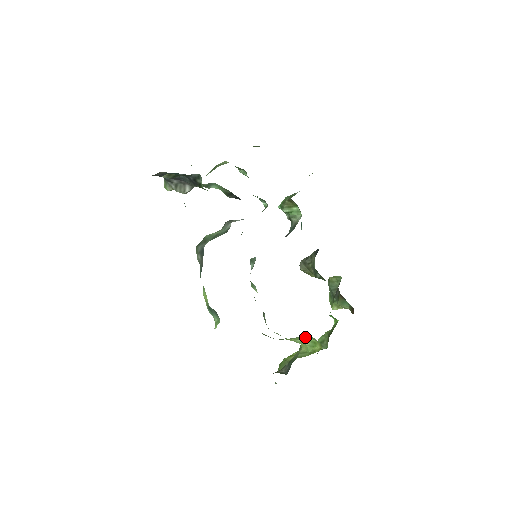
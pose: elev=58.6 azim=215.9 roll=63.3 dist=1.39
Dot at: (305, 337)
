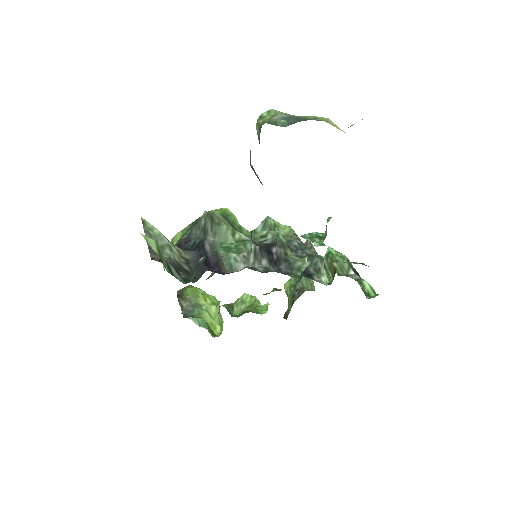
Dot at: occluded
